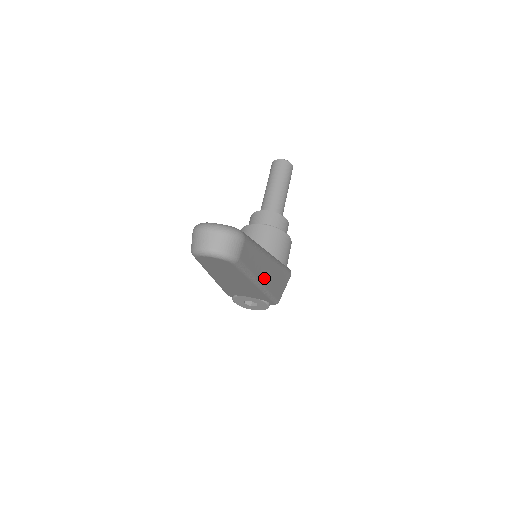
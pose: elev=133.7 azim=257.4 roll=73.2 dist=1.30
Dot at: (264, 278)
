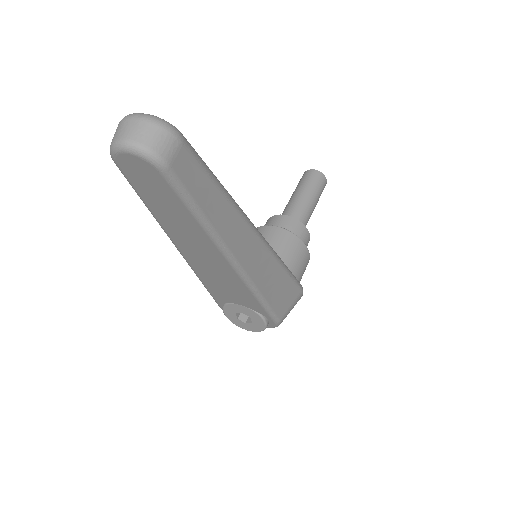
Dot at: (240, 252)
